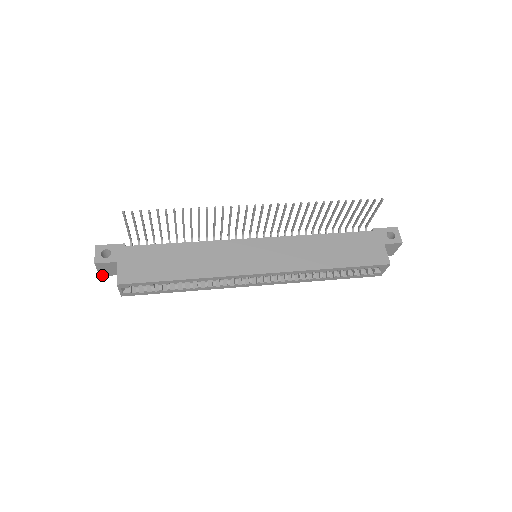
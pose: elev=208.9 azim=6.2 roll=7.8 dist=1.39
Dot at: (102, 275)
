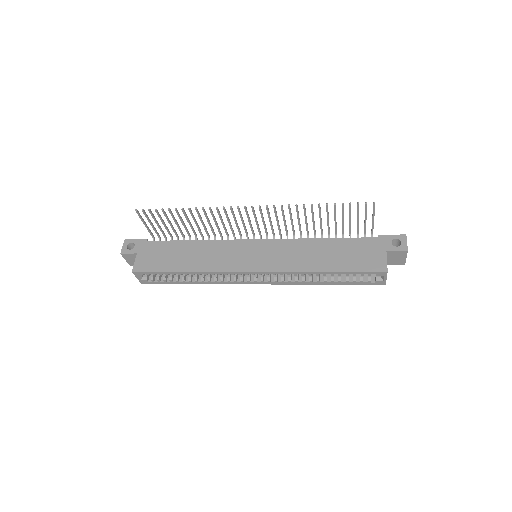
Dot at: (131, 265)
